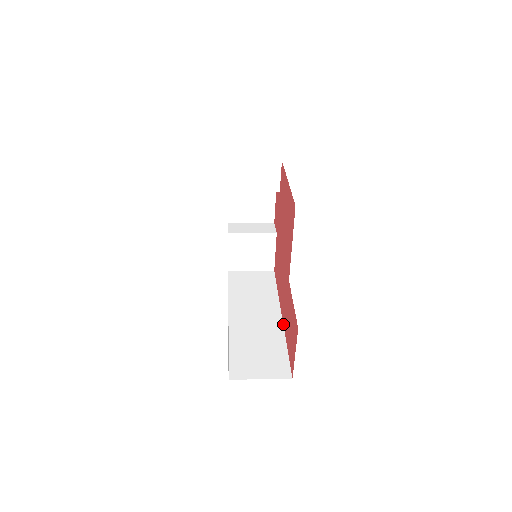
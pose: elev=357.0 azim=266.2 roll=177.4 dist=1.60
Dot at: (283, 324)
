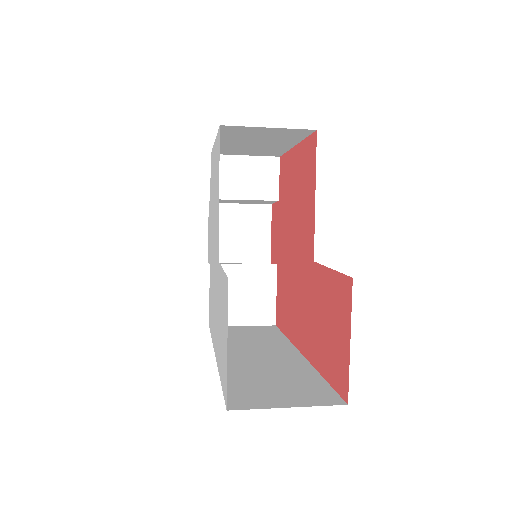
Dot at: (306, 358)
